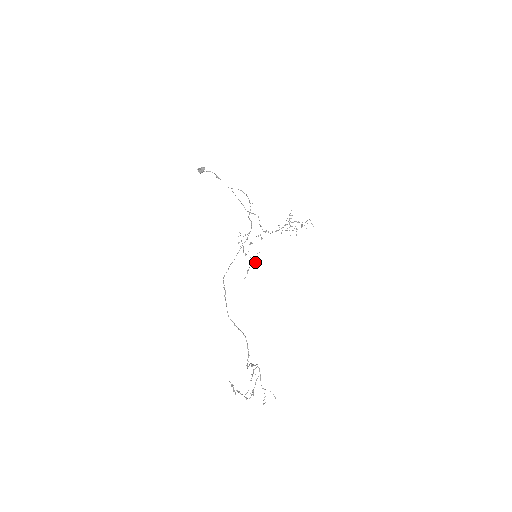
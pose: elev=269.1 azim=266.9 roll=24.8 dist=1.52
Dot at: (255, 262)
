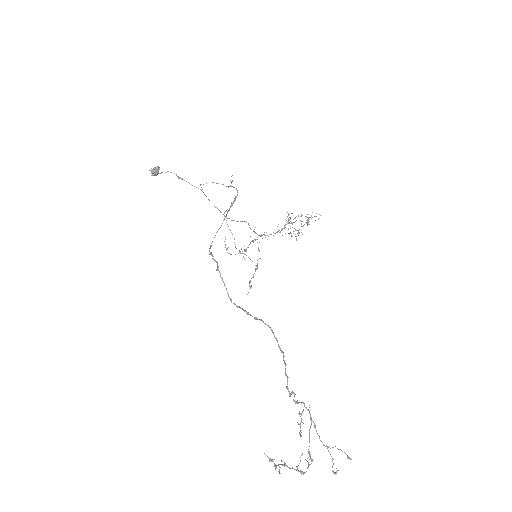
Dot at: (257, 266)
